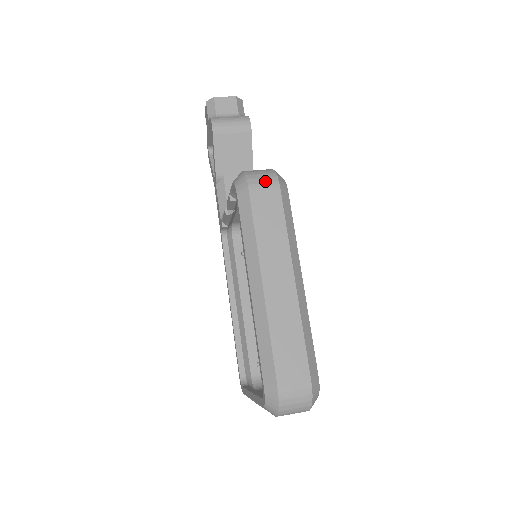
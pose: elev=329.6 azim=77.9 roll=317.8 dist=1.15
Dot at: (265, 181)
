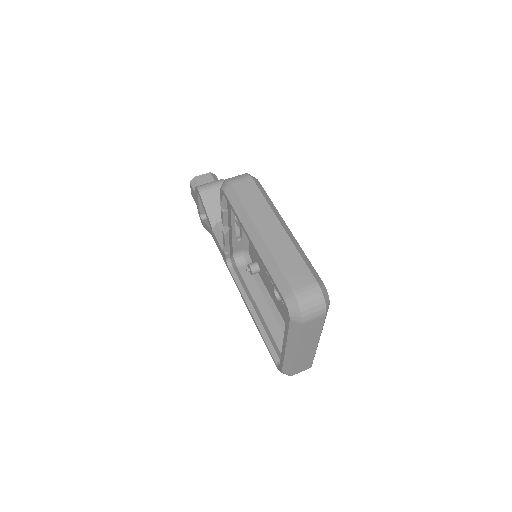
Dot at: (241, 177)
